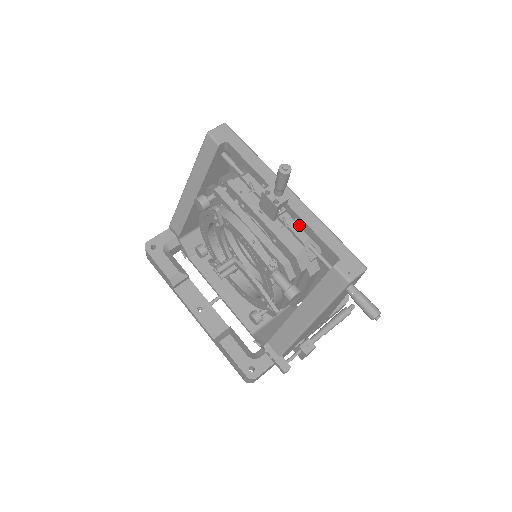
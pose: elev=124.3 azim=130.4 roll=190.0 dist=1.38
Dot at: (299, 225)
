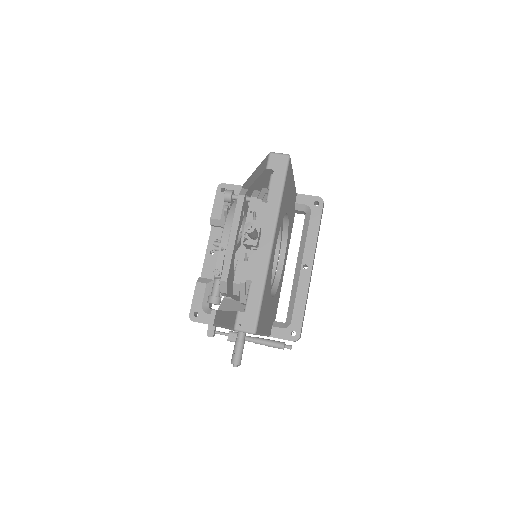
Dot at: occluded
